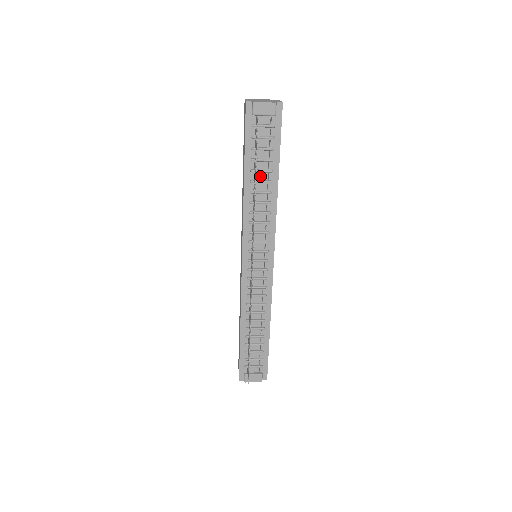
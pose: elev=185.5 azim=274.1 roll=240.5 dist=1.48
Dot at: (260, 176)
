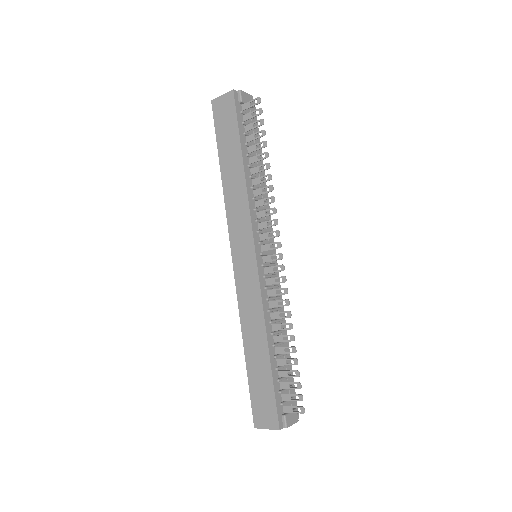
Dot at: occluded
